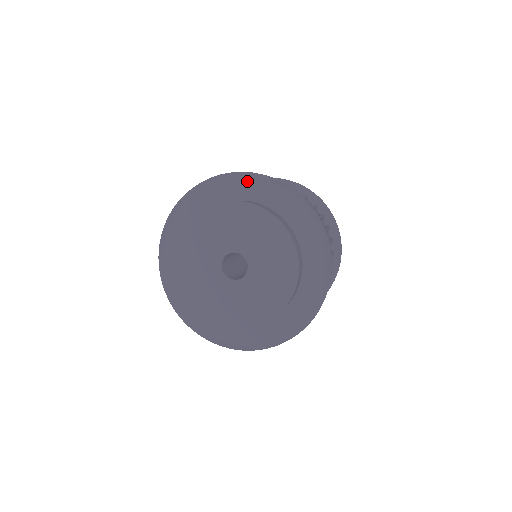
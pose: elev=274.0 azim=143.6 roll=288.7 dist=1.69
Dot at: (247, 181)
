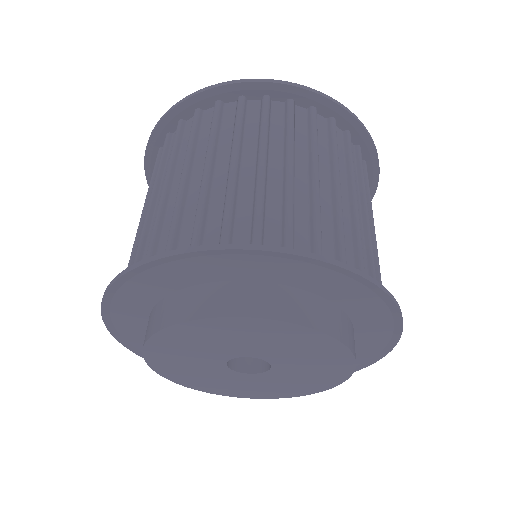
Dot at: (199, 261)
